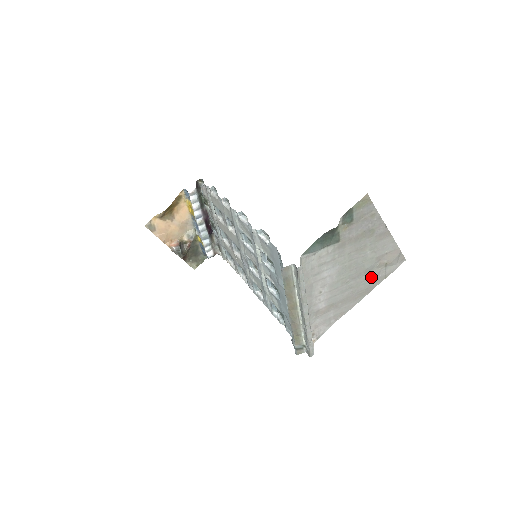
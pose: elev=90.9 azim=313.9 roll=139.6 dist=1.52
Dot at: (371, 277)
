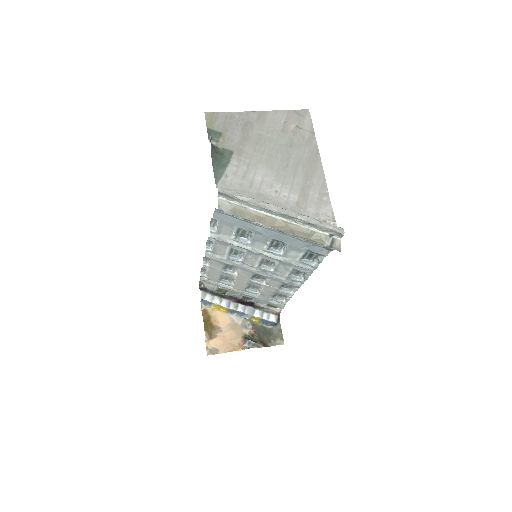
Dot at: (301, 145)
